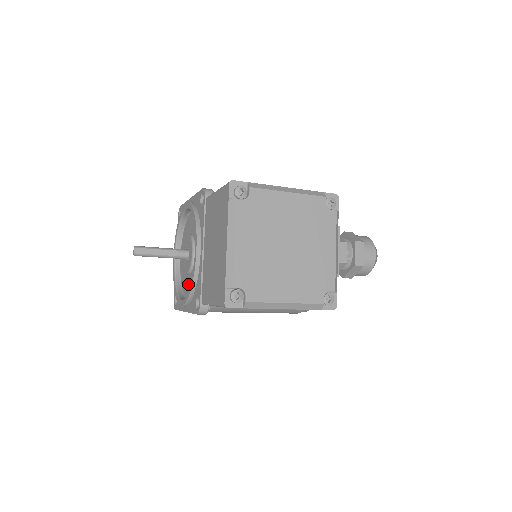
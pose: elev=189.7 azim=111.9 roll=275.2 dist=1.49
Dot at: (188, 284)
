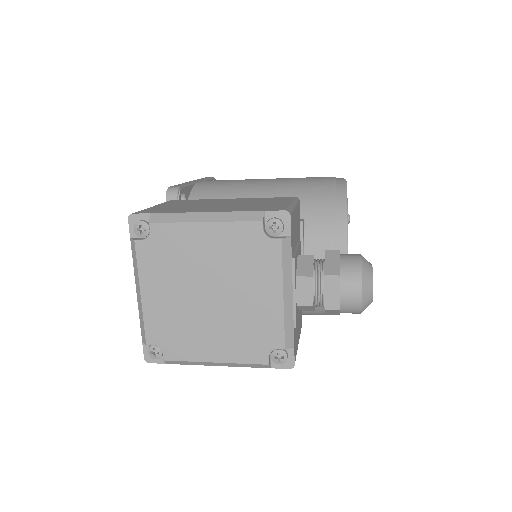
Dot at: occluded
